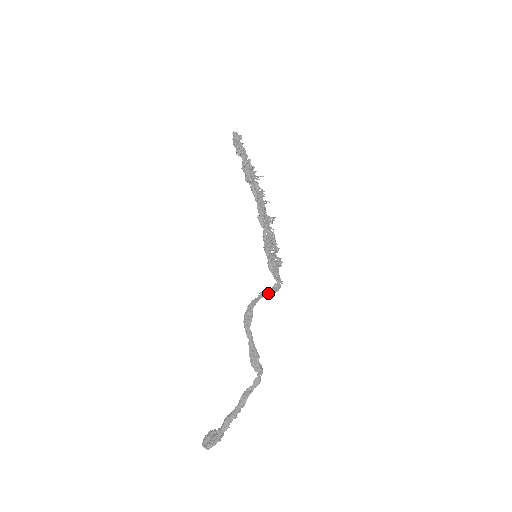
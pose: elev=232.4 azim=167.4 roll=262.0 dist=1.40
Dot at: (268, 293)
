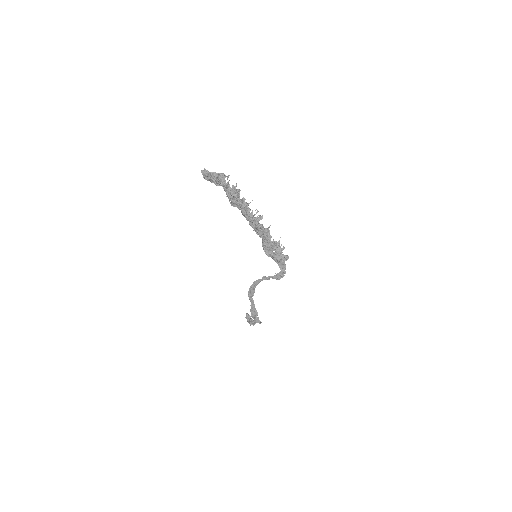
Dot at: (272, 277)
